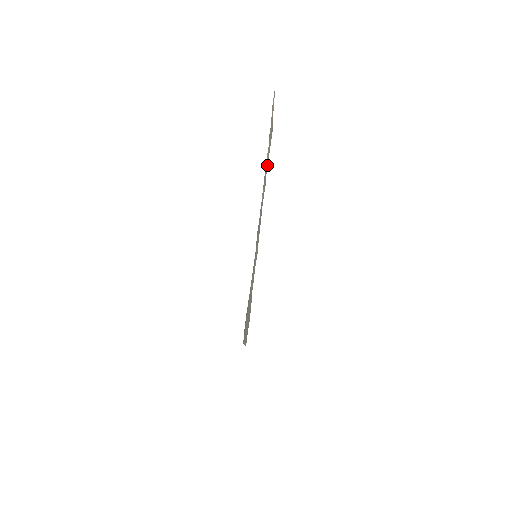
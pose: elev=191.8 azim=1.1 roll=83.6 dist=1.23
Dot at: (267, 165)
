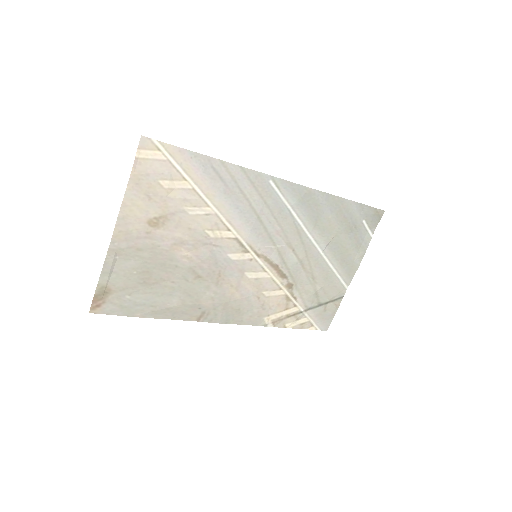
Dot at: (140, 197)
